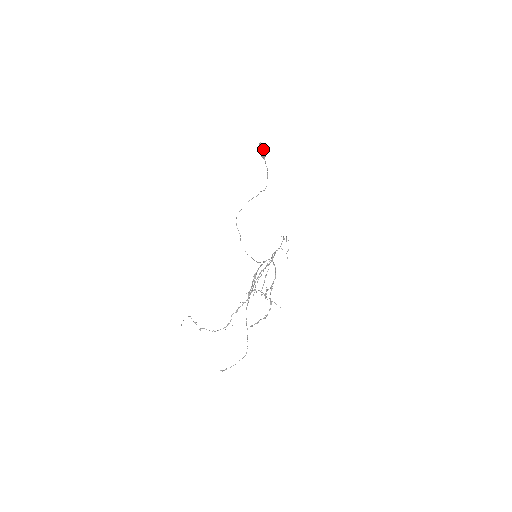
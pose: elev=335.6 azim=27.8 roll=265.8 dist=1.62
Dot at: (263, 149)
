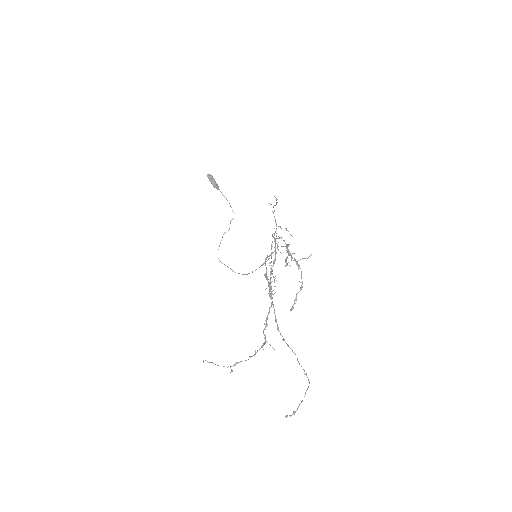
Dot at: (213, 178)
